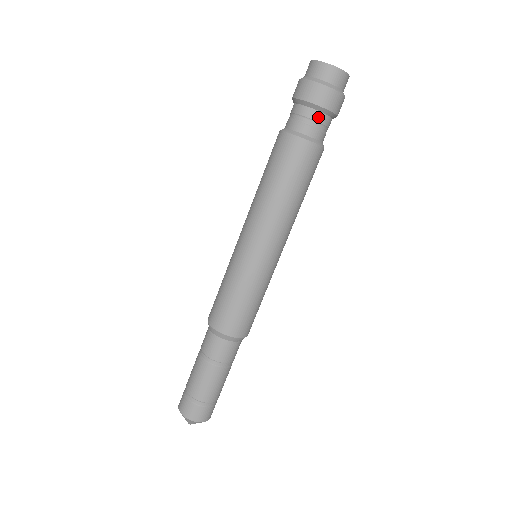
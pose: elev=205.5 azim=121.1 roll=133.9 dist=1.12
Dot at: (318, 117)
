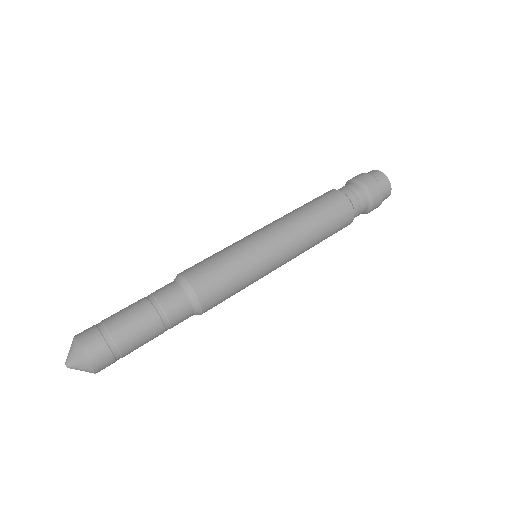
Dot at: (364, 198)
